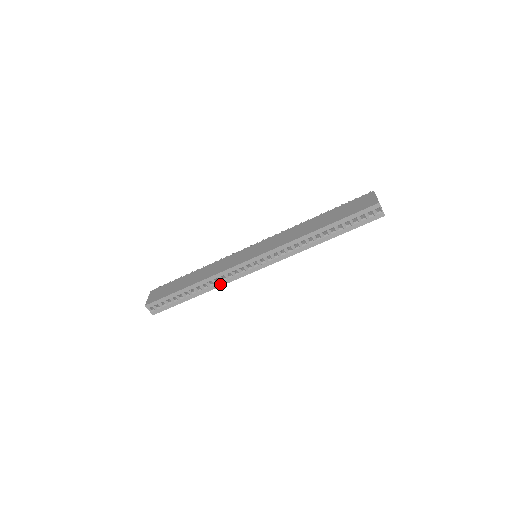
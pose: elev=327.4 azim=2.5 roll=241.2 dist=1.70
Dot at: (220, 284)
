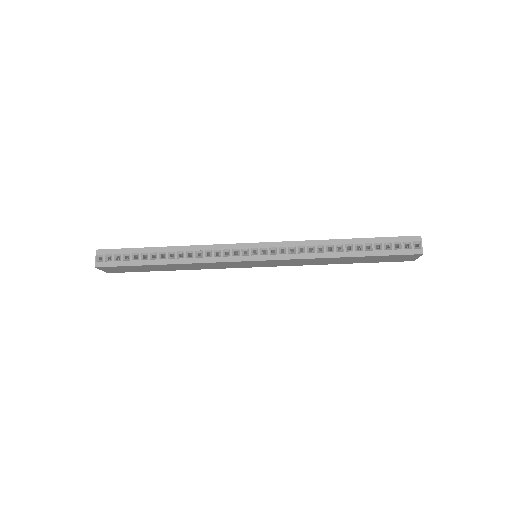
Dot at: (200, 260)
